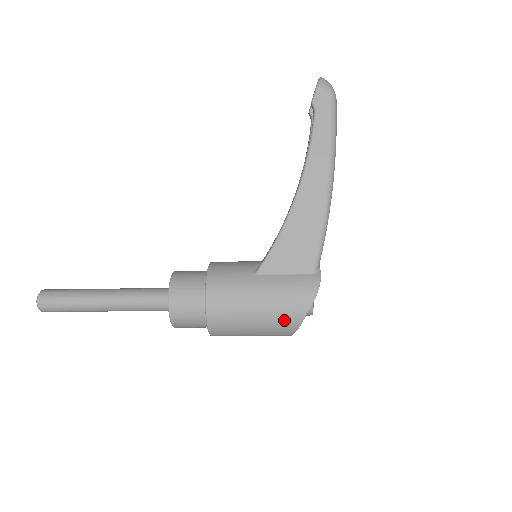
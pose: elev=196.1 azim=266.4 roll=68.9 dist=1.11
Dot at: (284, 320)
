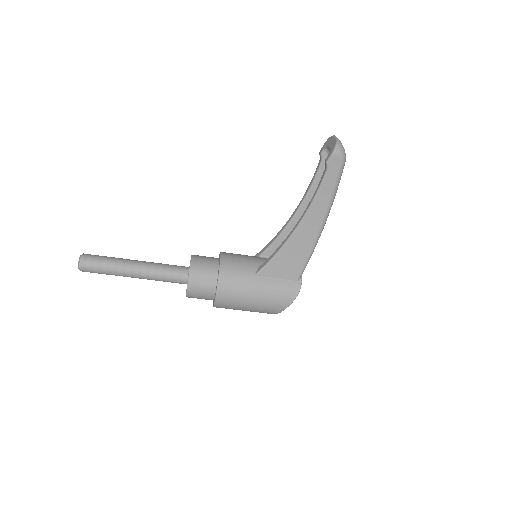
Dot at: (270, 309)
